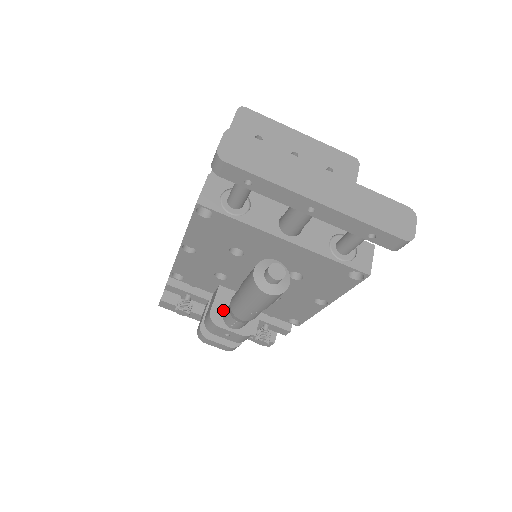
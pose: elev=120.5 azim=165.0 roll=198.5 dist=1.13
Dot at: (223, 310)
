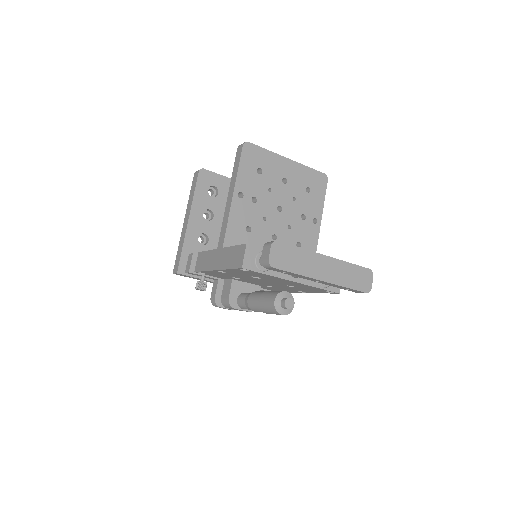
Dot at: (236, 297)
